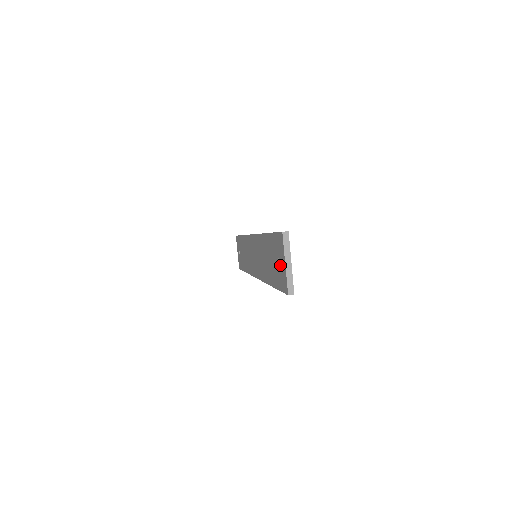
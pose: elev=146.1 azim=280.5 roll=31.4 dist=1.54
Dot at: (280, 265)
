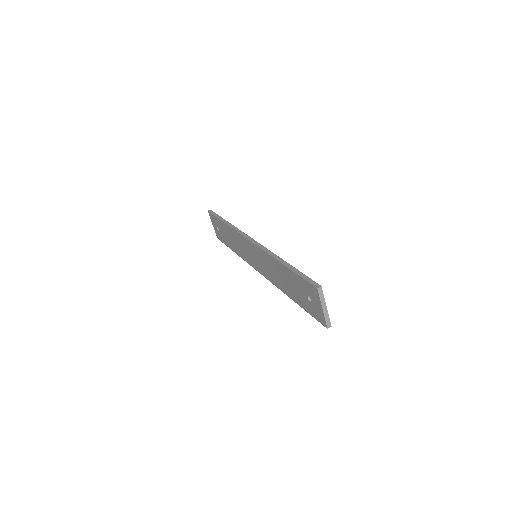
Dot at: (313, 303)
